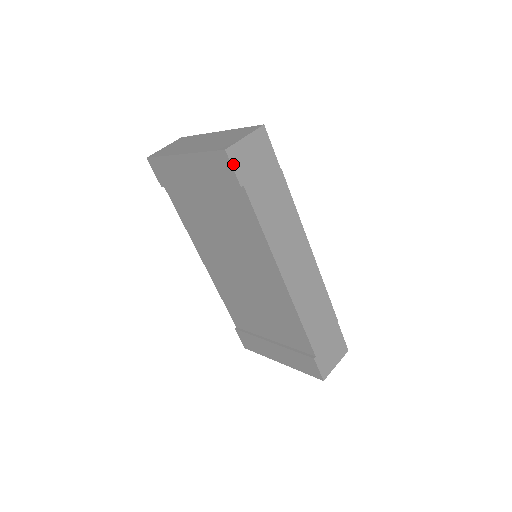
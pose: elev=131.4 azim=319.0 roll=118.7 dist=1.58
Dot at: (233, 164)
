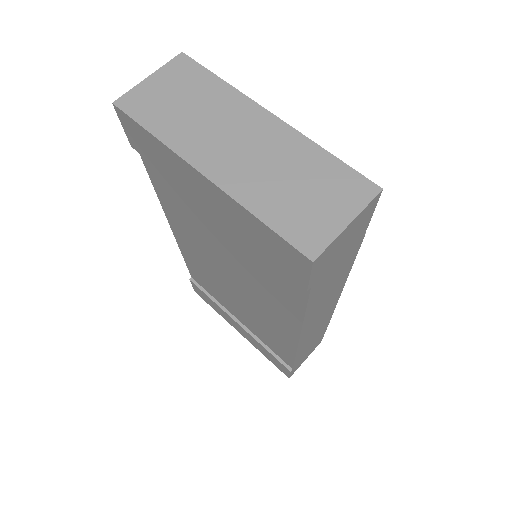
Dot at: (313, 272)
